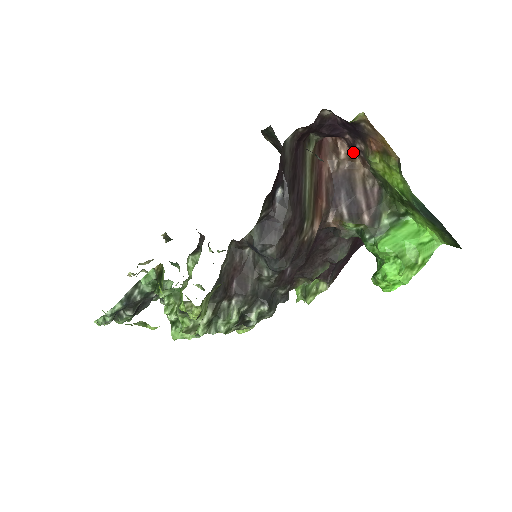
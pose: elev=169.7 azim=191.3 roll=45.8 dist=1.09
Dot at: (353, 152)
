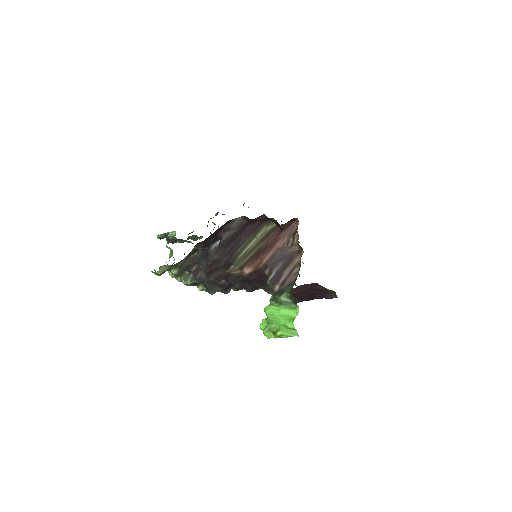
Dot at: (298, 245)
